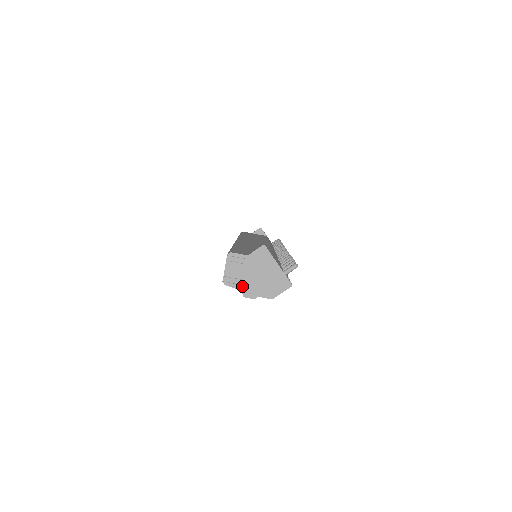
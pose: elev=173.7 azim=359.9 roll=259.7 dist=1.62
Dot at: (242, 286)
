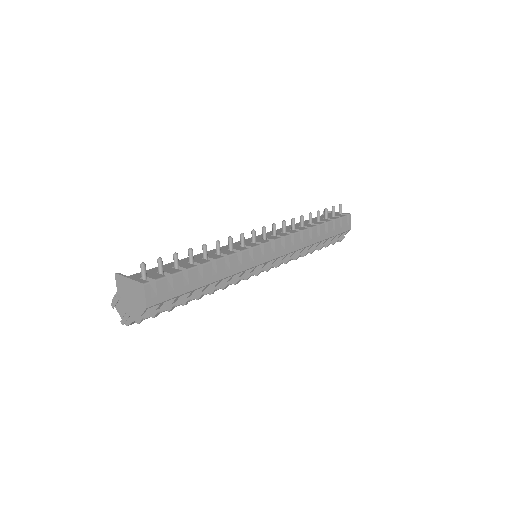
Dot at: (132, 317)
